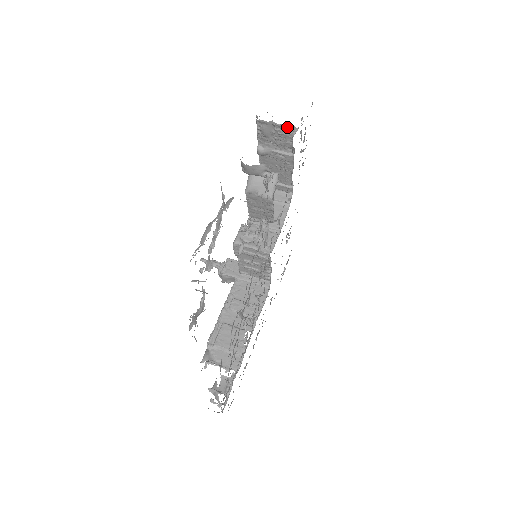
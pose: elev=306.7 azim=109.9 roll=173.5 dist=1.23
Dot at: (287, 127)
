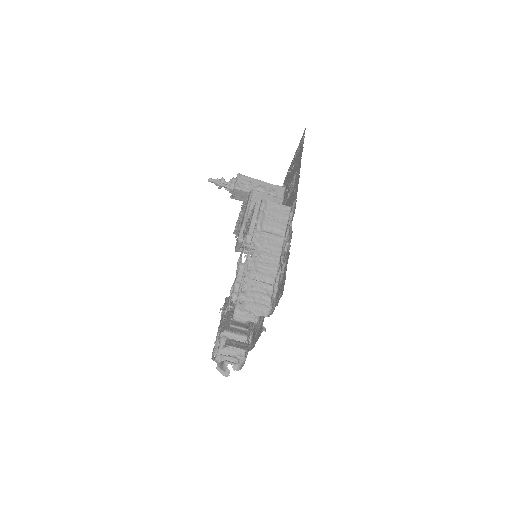
Dot at: occluded
